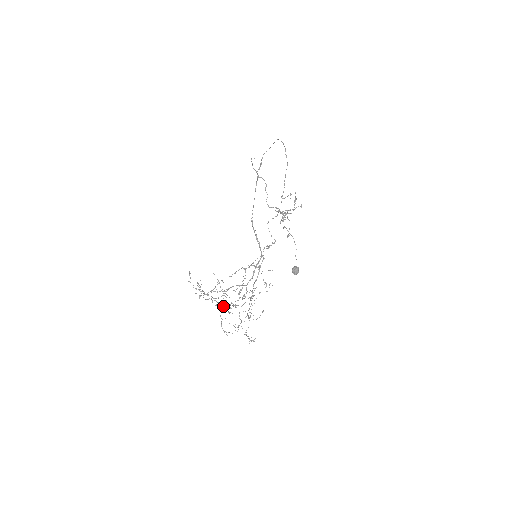
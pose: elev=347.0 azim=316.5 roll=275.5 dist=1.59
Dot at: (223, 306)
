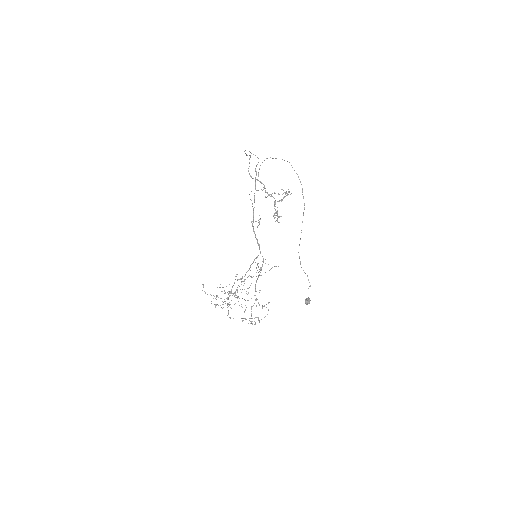
Dot at: occluded
